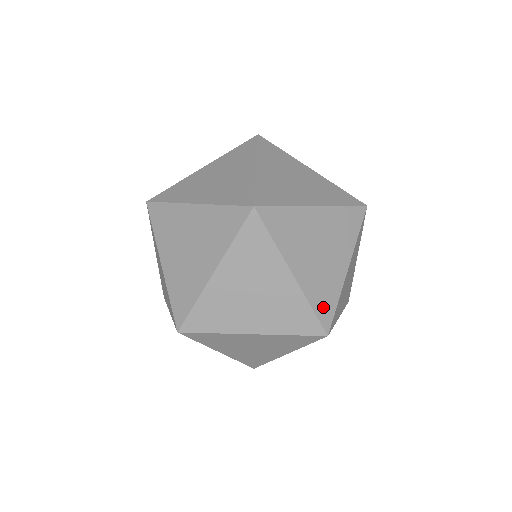
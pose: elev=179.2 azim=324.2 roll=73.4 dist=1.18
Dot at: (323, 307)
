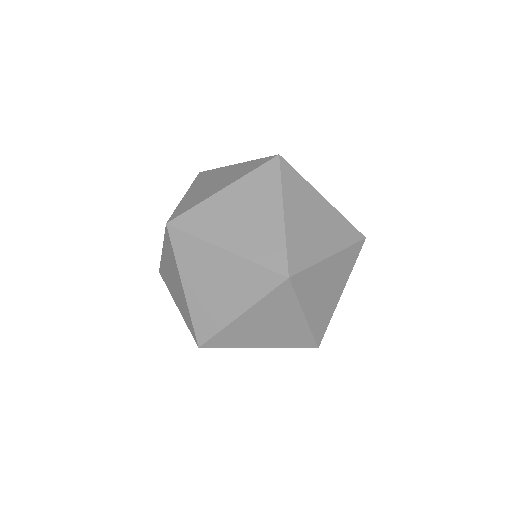
Dot at: occluded
